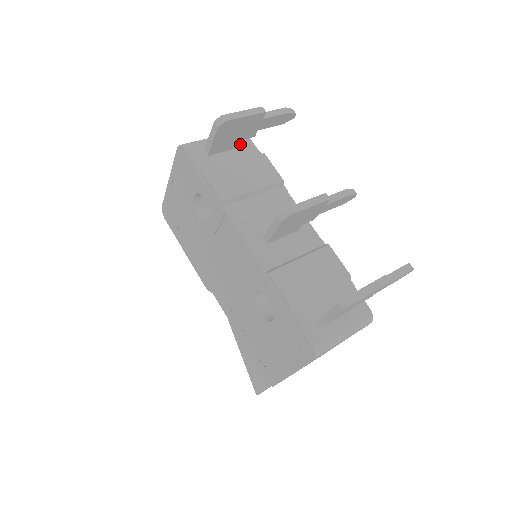
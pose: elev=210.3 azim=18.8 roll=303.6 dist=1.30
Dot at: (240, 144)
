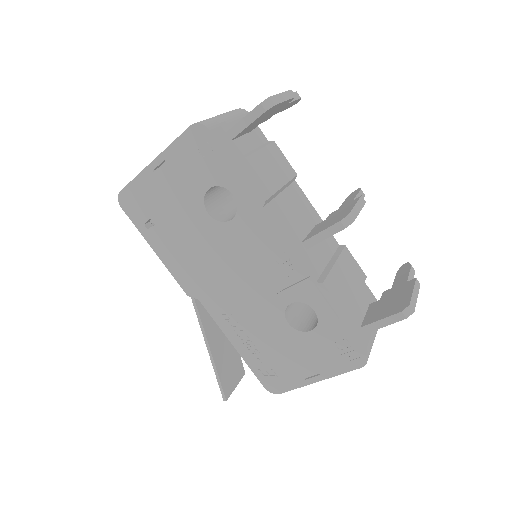
Dot at: (254, 128)
